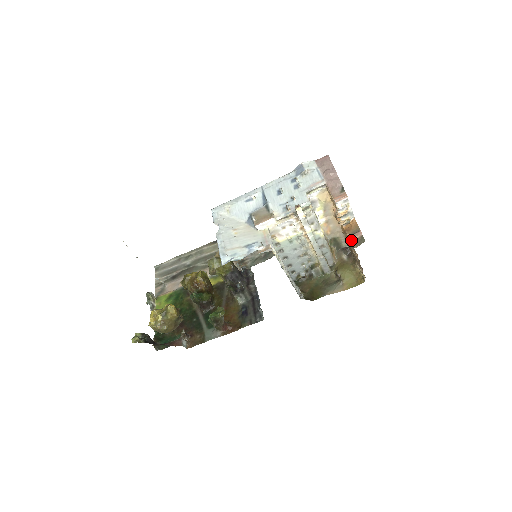
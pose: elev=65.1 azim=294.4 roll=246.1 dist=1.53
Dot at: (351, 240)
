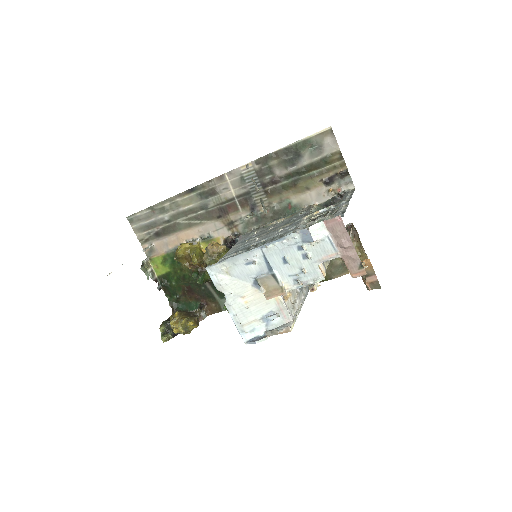
Dot at: (365, 281)
